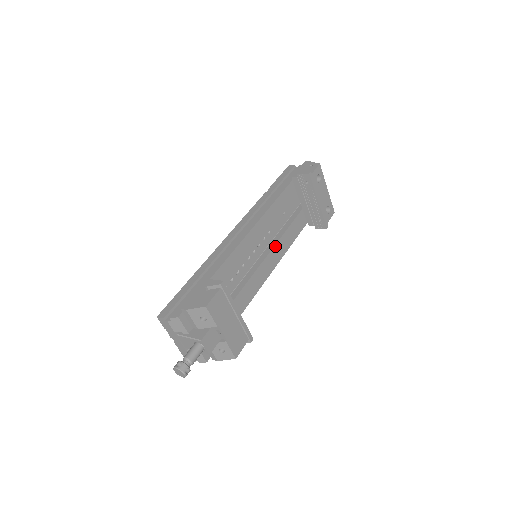
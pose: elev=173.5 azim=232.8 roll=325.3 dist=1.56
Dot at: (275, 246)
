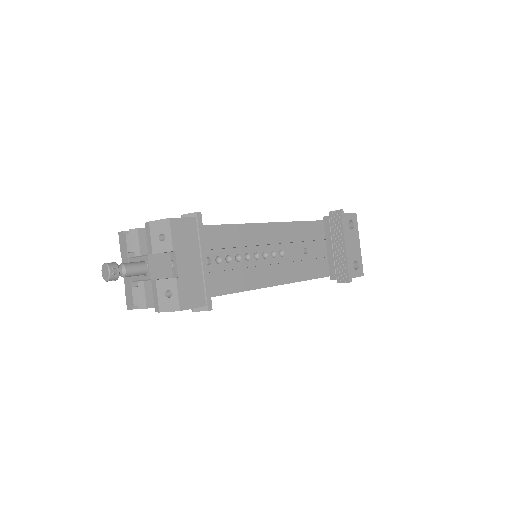
Dot at: (282, 264)
